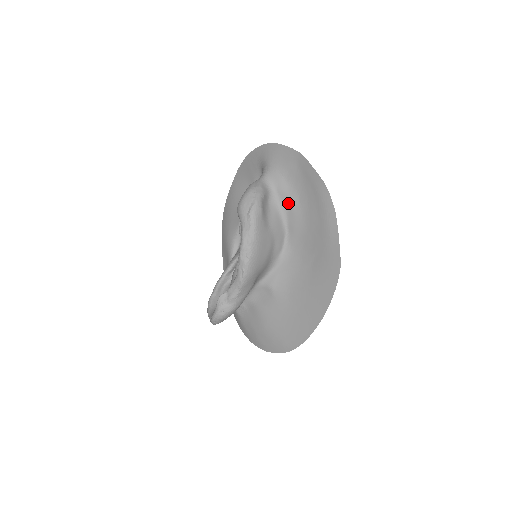
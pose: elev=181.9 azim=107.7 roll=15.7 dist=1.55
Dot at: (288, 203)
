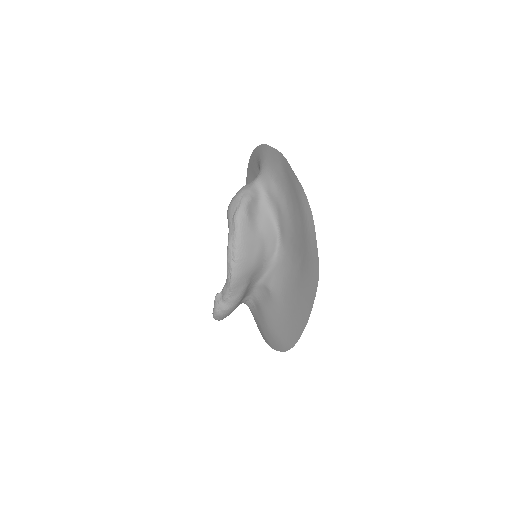
Dot at: (277, 205)
